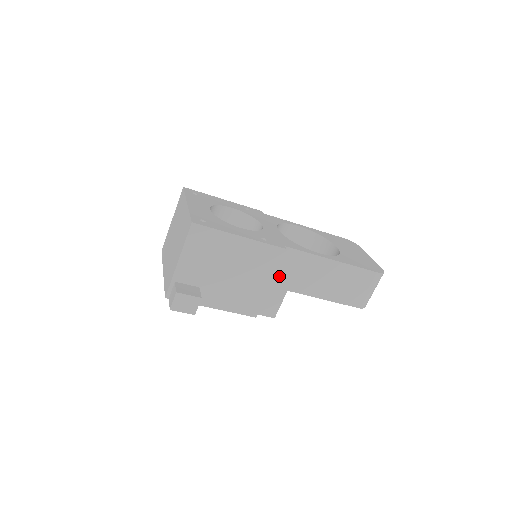
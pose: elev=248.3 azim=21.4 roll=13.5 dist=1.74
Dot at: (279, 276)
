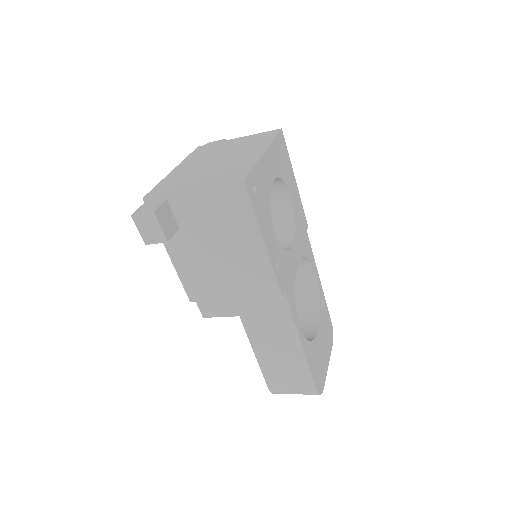
Dot at: (249, 301)
